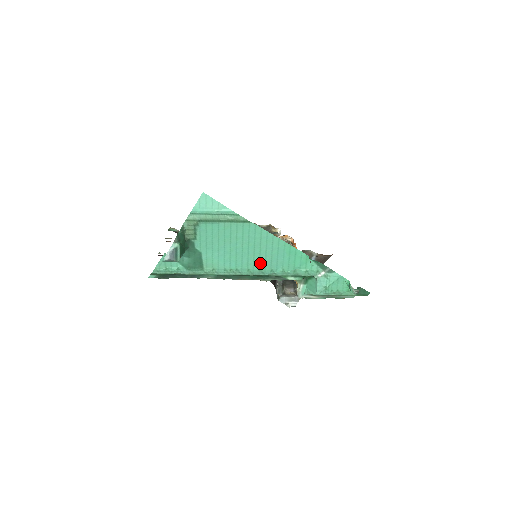
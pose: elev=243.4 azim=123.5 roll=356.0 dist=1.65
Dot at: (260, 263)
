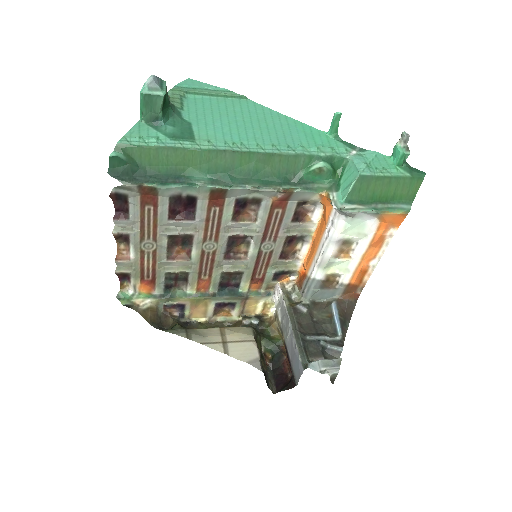
Dot at: (271, 138)
